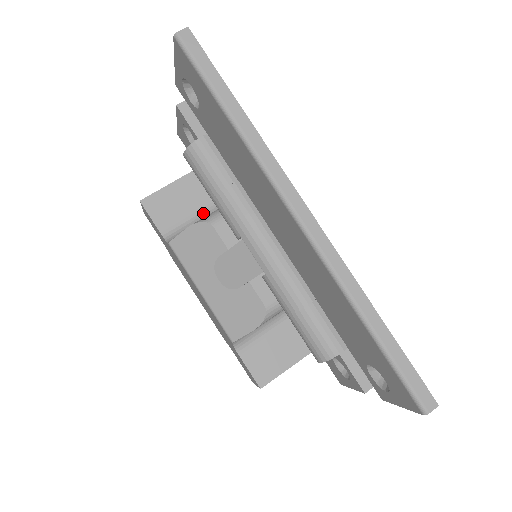
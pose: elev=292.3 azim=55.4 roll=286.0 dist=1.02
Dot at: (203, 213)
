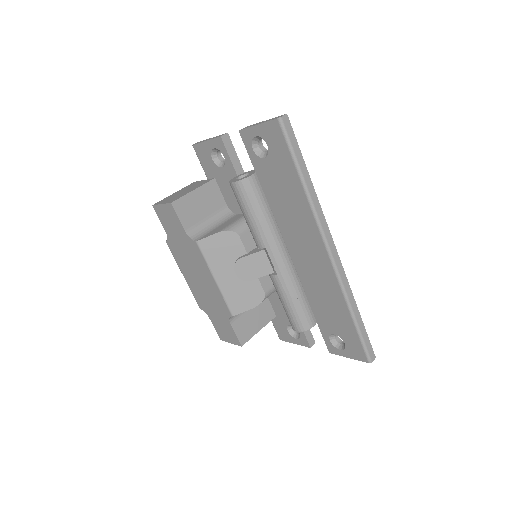
Dot at: (214, 217)
